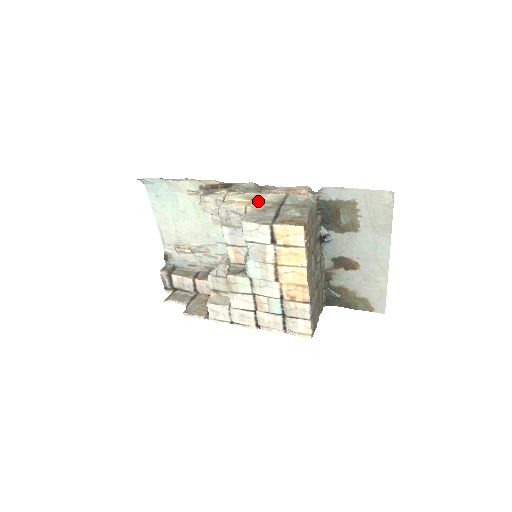
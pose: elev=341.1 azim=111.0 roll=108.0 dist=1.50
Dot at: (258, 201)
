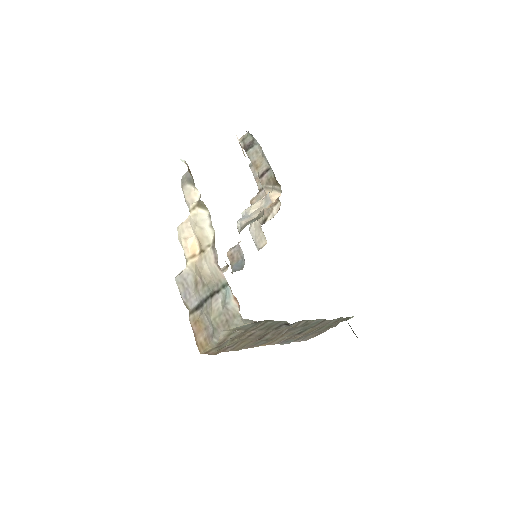
Dot at: (200, 262)
